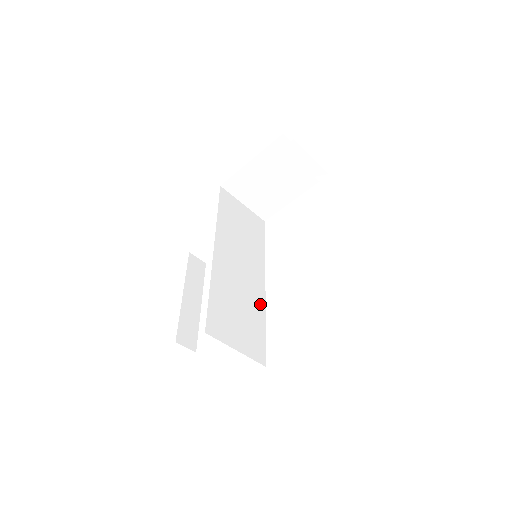
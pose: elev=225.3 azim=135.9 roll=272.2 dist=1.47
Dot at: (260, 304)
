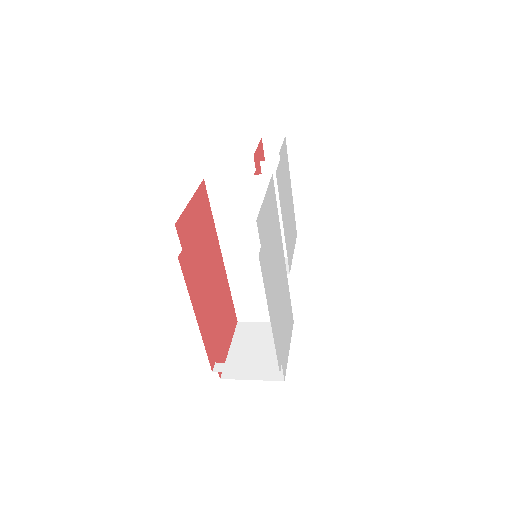
Dot at: occluded
